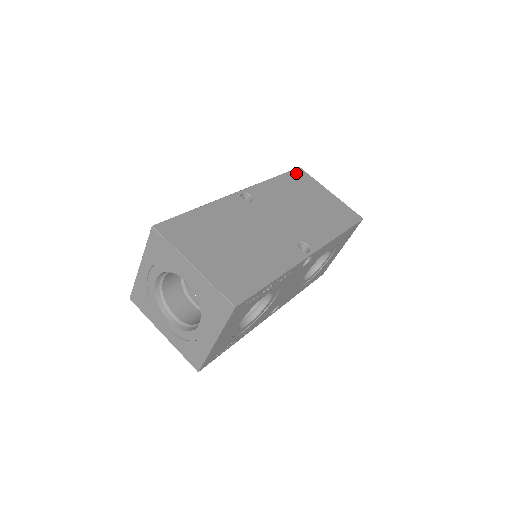
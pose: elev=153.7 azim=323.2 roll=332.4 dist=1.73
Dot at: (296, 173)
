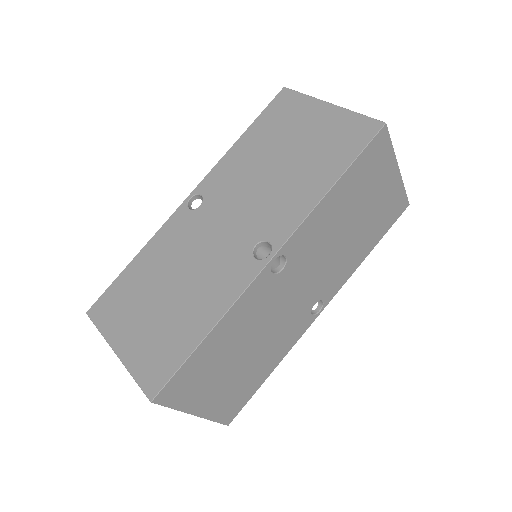
Dot at: (373, 148)
